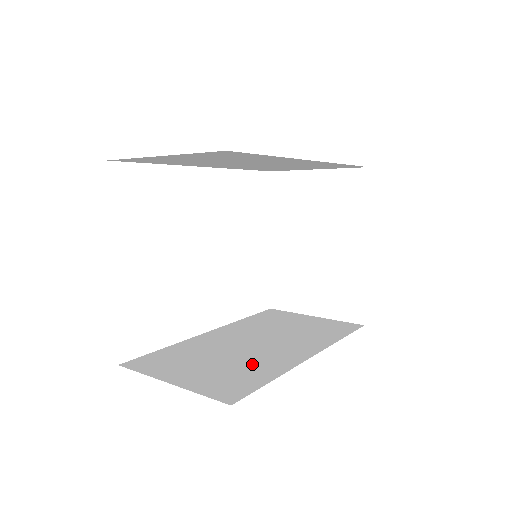
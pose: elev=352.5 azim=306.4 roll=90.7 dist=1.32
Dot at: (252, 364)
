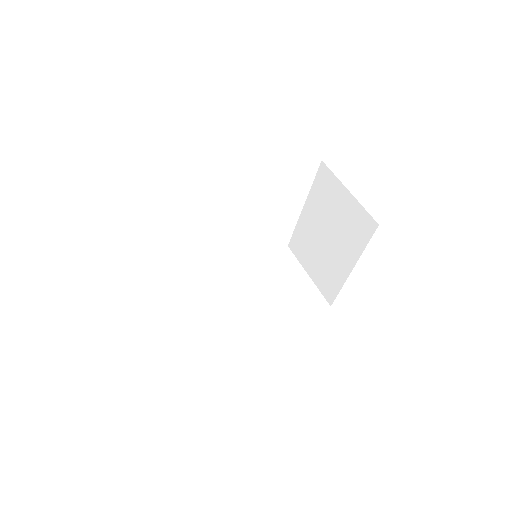
Dot at: (223, 322)
